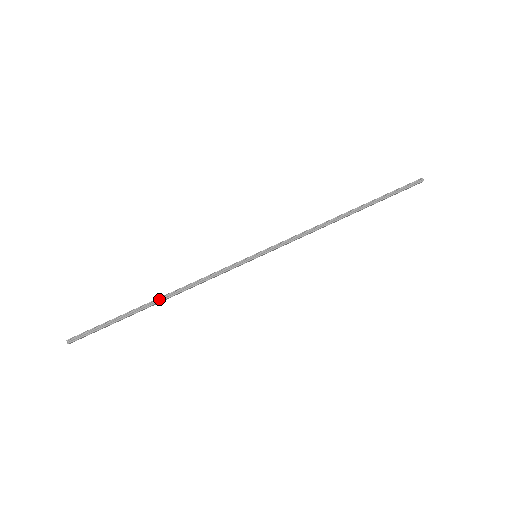
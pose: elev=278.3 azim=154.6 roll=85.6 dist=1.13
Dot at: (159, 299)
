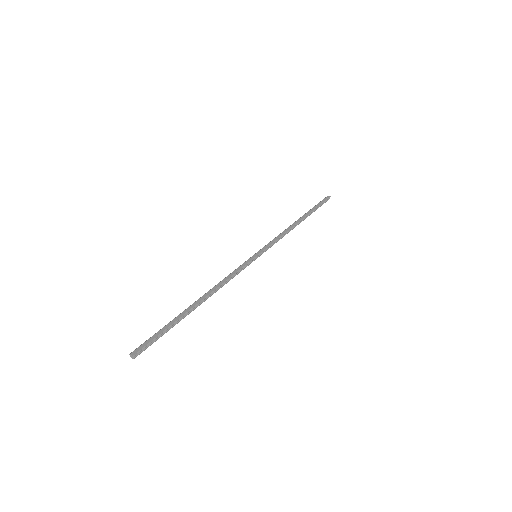
Dot at: (201, 302)
